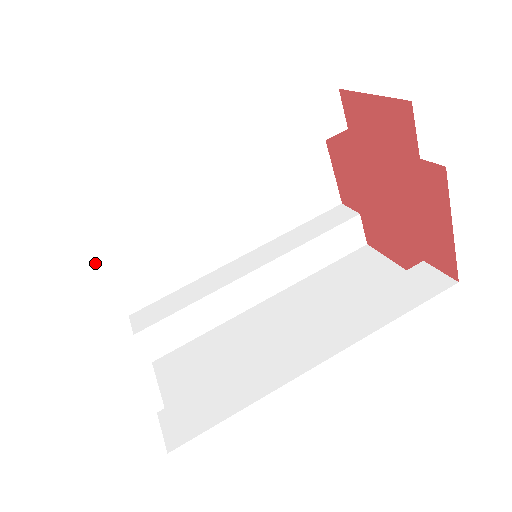
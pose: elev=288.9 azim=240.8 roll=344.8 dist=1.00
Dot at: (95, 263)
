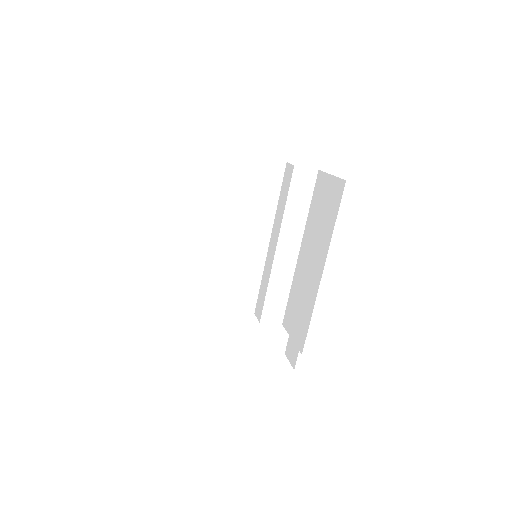
Dot at: (215, 310)
